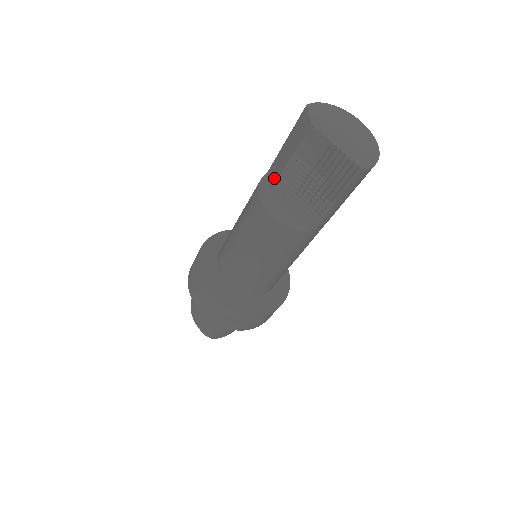
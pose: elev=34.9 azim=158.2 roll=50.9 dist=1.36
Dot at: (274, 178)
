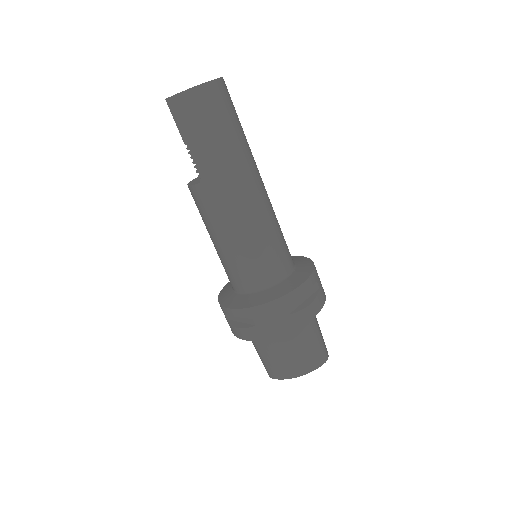
Dot at: occluded
